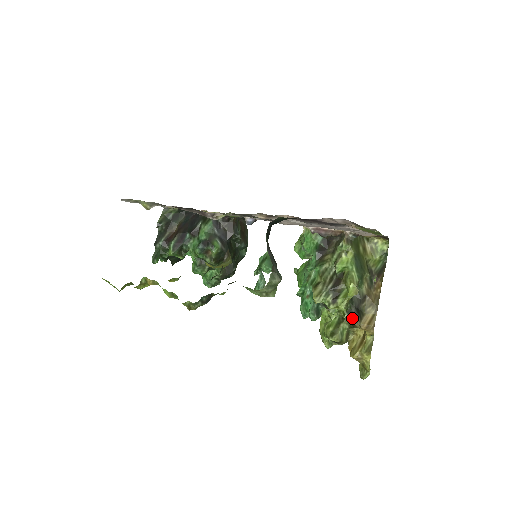
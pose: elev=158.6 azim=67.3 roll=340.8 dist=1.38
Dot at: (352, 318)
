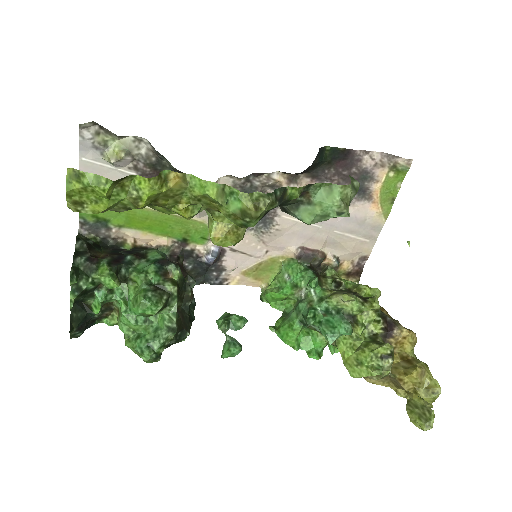
Dot at: (388, 325)
